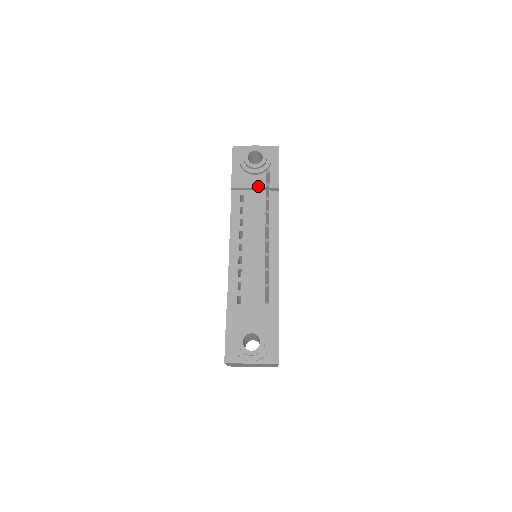
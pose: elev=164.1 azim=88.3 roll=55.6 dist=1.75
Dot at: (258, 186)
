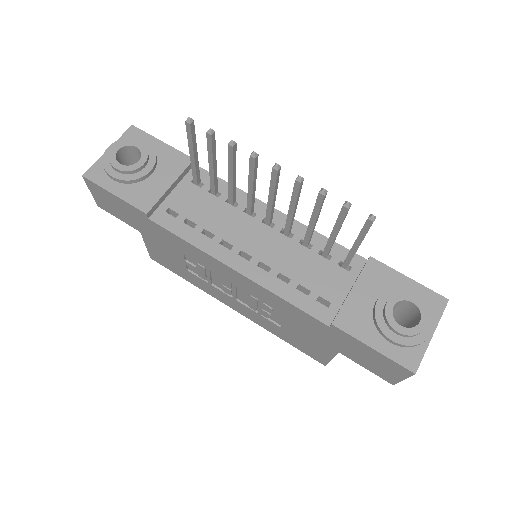
Dot at: (171, 180)
